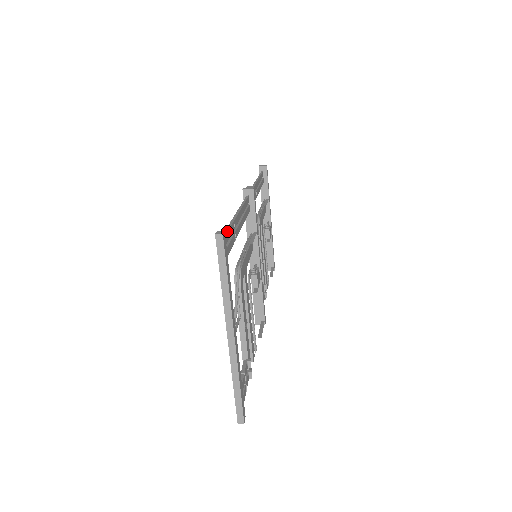
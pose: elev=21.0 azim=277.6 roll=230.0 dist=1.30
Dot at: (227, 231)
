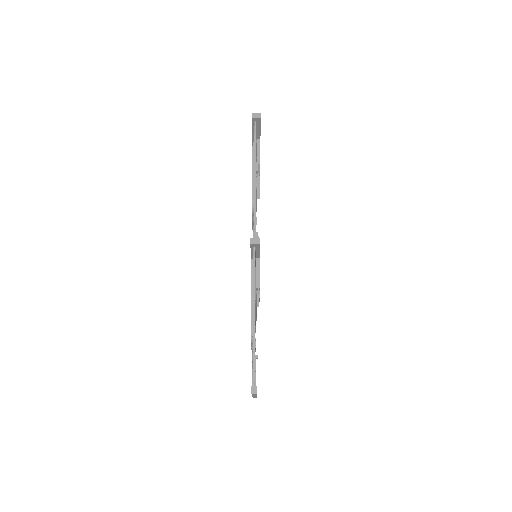
Dot at: (254, 365)
